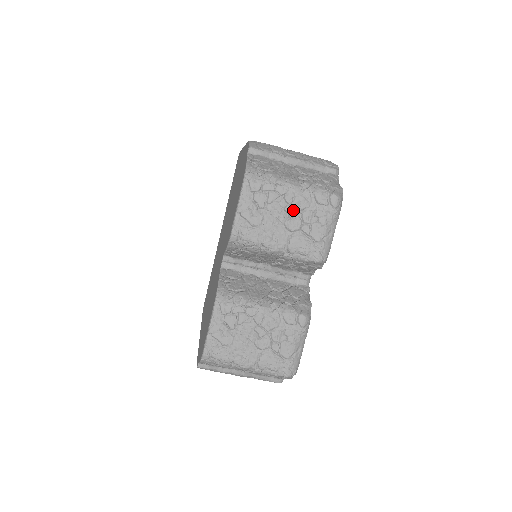
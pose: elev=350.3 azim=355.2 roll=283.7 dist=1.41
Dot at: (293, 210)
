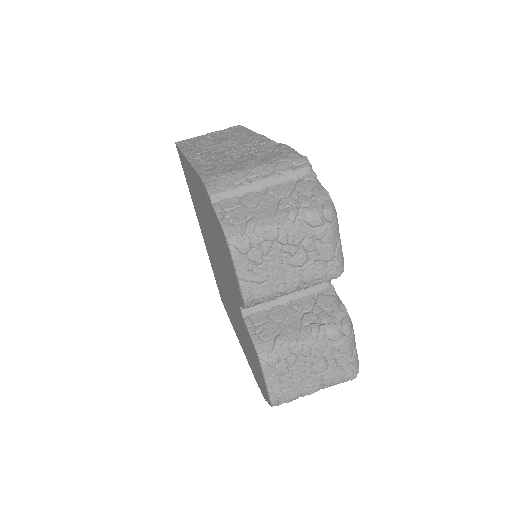
Dot at: (292, 247)
